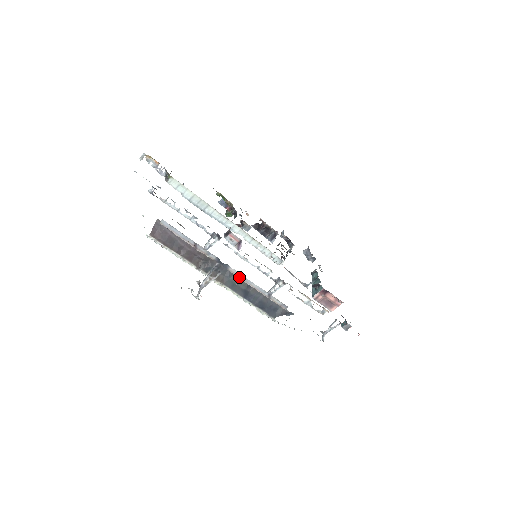
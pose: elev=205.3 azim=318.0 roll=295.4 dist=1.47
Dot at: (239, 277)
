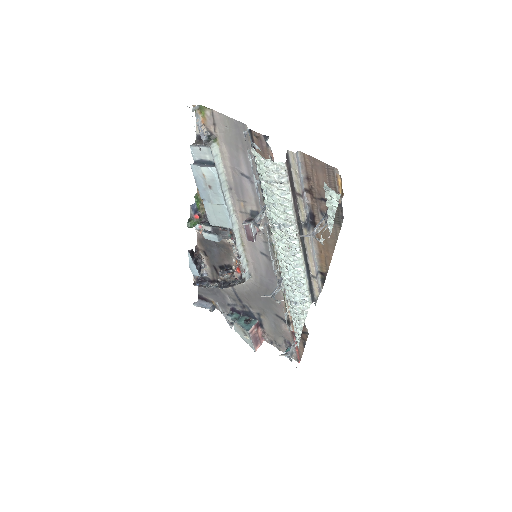
Dot at: (311, 244)
